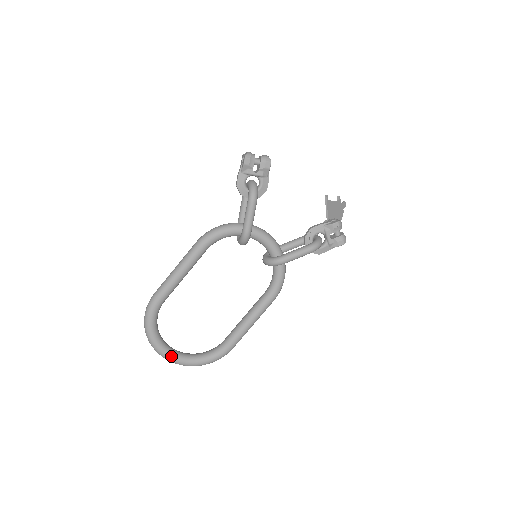
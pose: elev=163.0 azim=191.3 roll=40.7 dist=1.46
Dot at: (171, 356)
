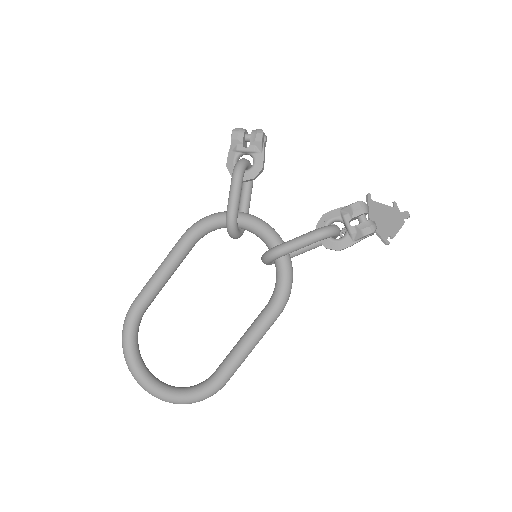
Dot at: (147, 383)
